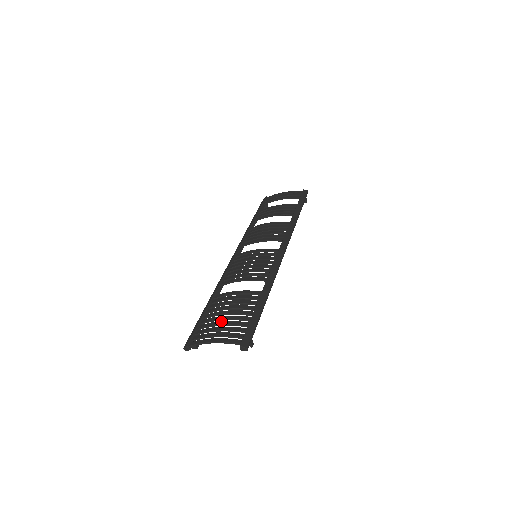
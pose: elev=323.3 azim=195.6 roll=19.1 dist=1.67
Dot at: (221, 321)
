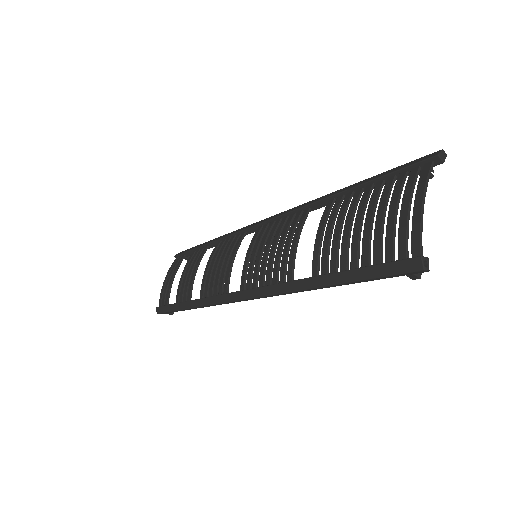
Dot at: (376, 219)
